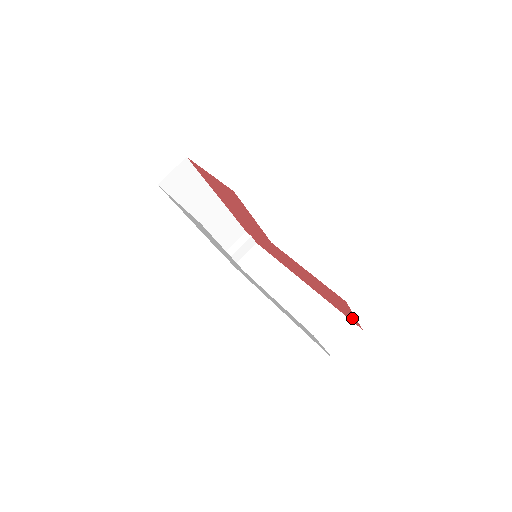
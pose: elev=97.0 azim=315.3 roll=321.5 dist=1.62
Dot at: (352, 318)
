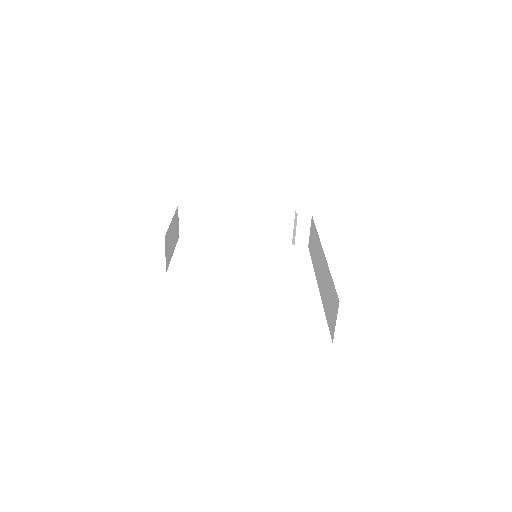
Dot at: occluded
